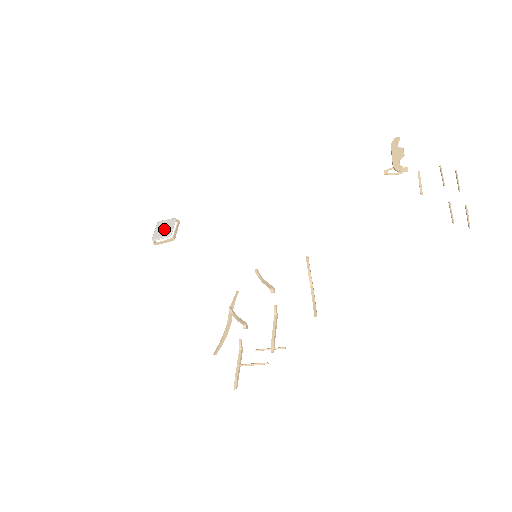
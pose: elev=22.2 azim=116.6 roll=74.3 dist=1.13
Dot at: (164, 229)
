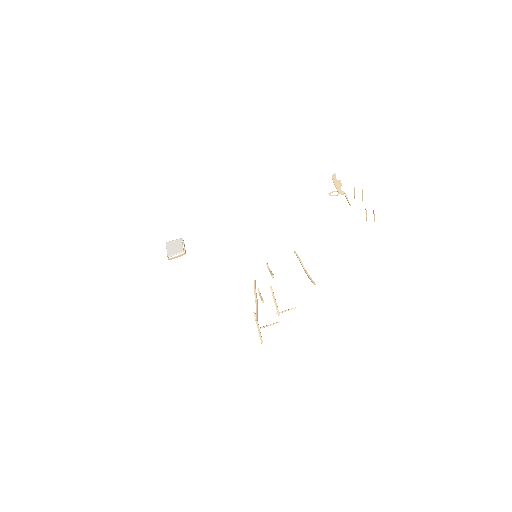
Dot at: (175, 247)
